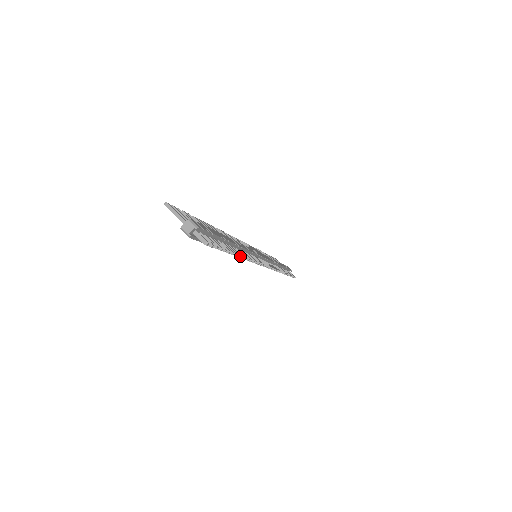
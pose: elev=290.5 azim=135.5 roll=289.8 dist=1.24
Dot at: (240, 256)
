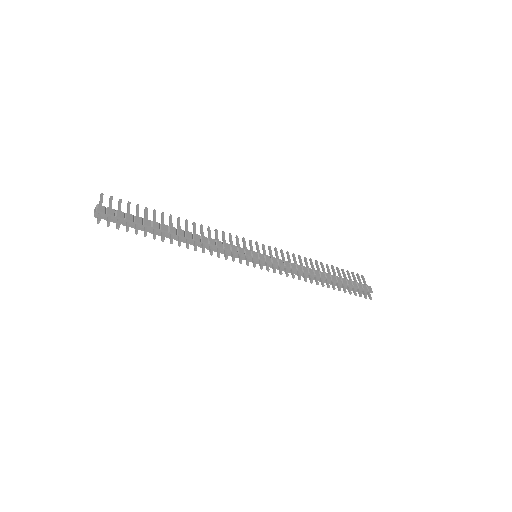
Dot at: (172, 243)
